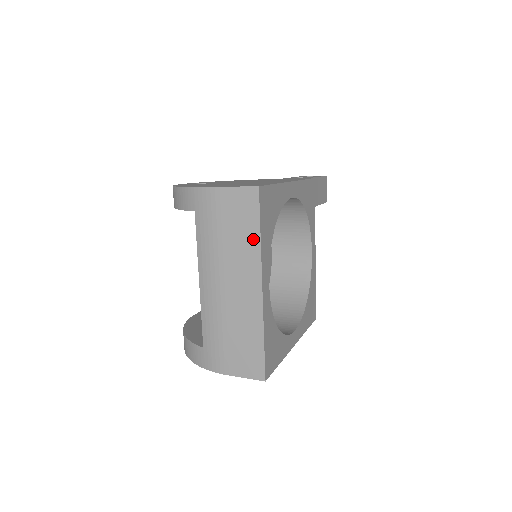
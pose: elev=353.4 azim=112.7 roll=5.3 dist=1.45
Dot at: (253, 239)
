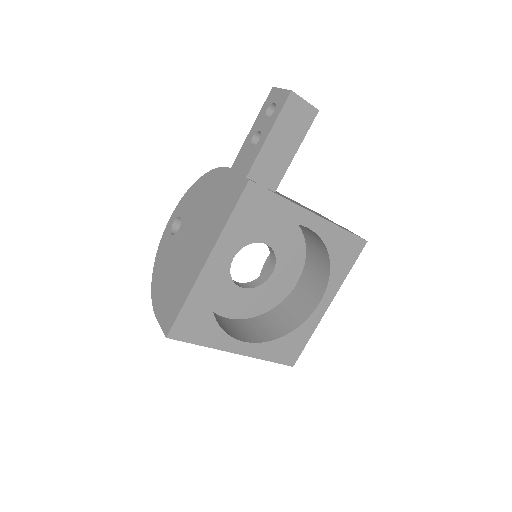
Dot at: occluded
